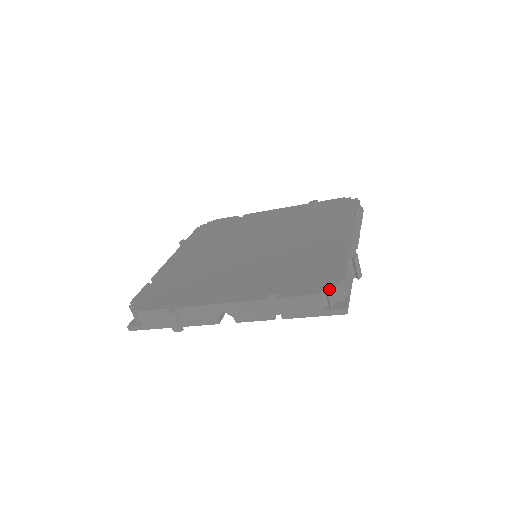
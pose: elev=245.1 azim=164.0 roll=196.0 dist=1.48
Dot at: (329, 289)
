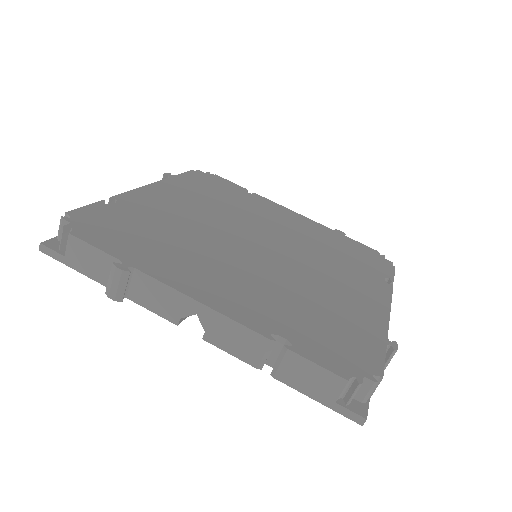
Dot at: (363, 381)
